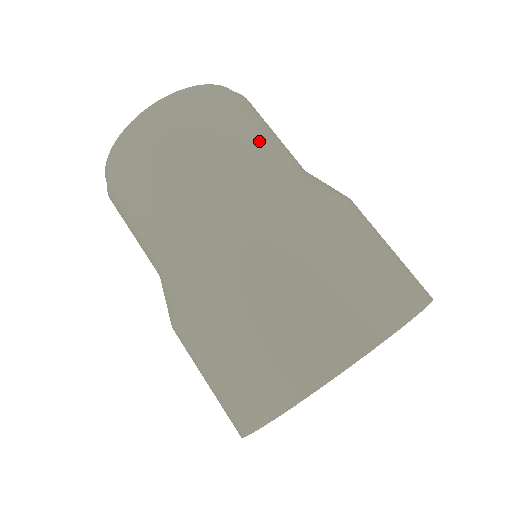
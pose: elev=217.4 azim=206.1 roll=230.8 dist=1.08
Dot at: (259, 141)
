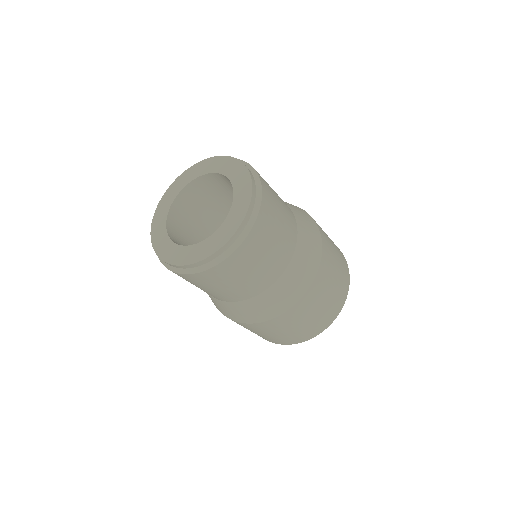
Dot at: (286, 219)
